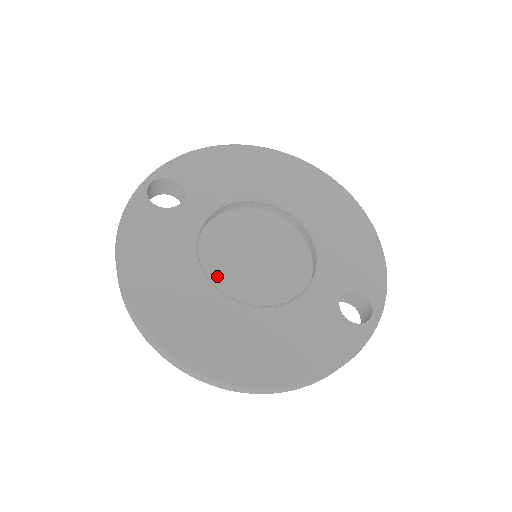
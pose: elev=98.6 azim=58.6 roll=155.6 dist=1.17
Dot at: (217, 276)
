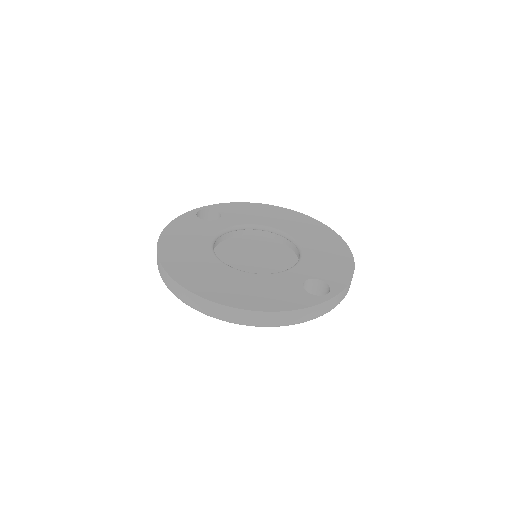
Dot at: (224, 260)
